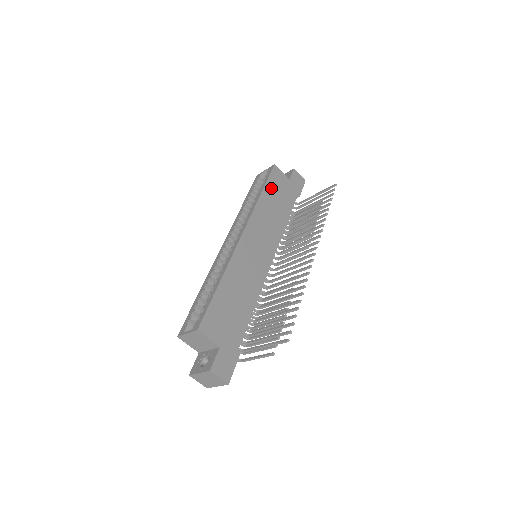
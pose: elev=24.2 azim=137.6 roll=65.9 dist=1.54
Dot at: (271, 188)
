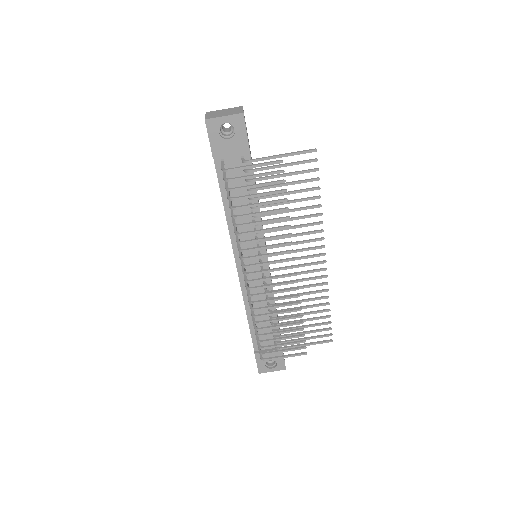
Dot at: occluded
